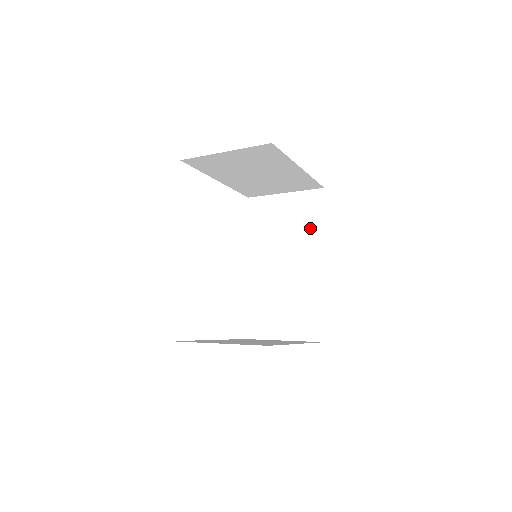
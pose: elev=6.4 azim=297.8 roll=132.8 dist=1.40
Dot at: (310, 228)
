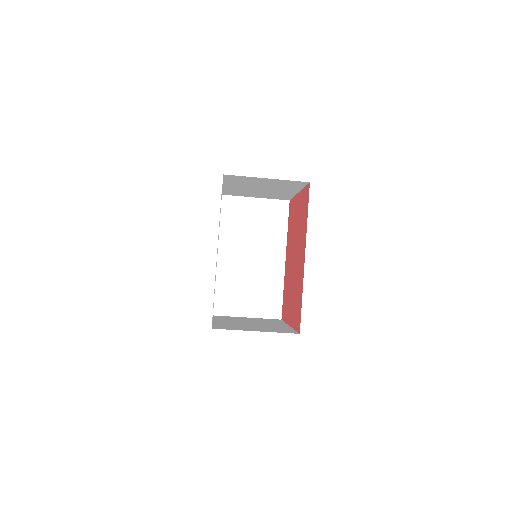
Dot at: (276, 231)
